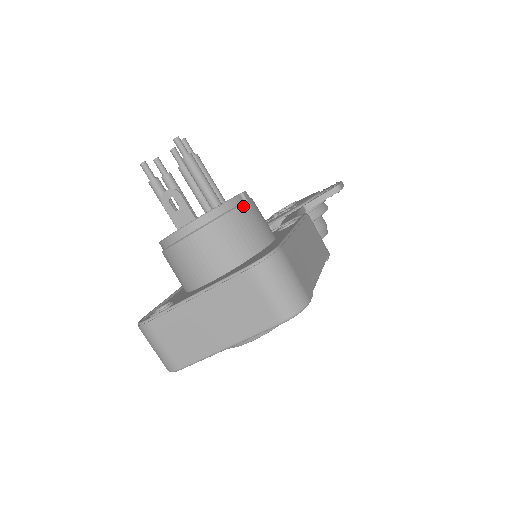
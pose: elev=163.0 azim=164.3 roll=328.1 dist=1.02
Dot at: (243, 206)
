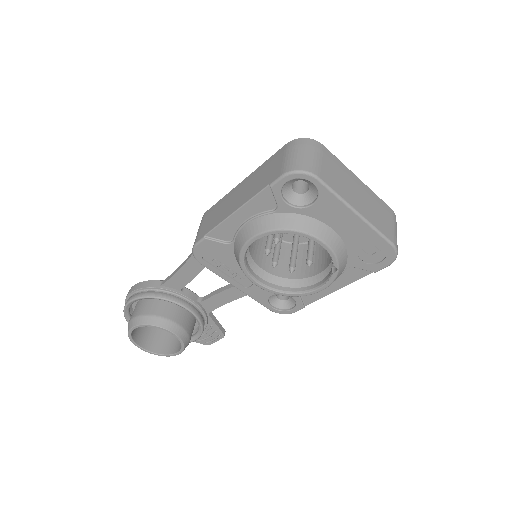
Dot at: occluded
